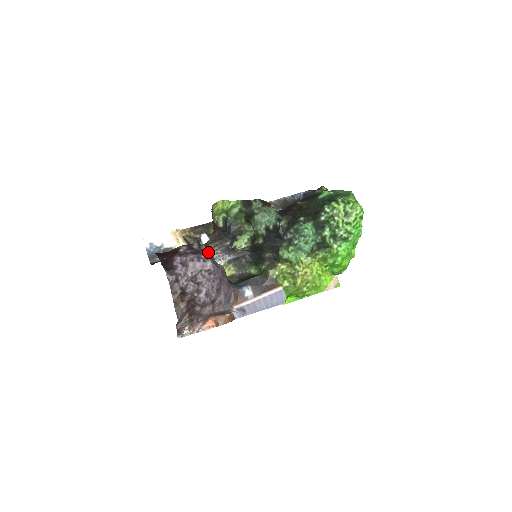
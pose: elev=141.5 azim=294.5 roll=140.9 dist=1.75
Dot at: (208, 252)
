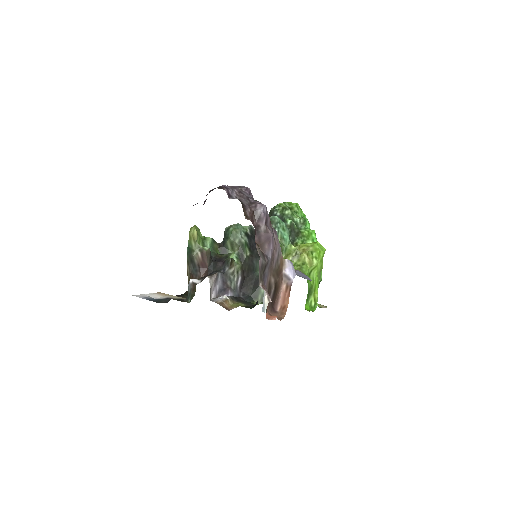
Dot at: occluded
